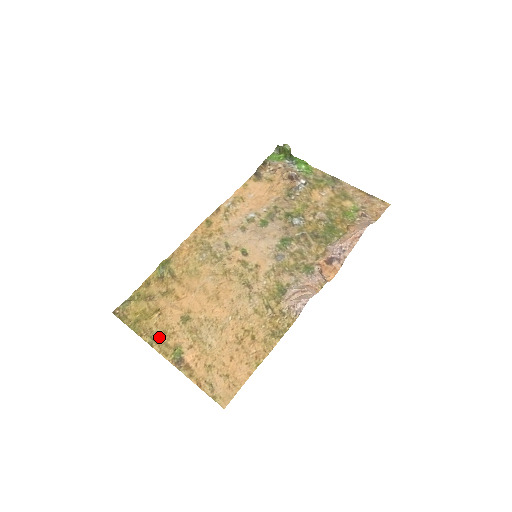
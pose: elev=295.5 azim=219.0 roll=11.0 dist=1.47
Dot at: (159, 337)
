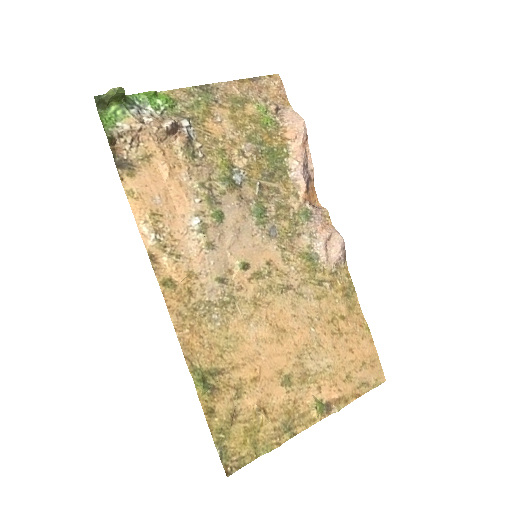
Dot at: (290, 422)
